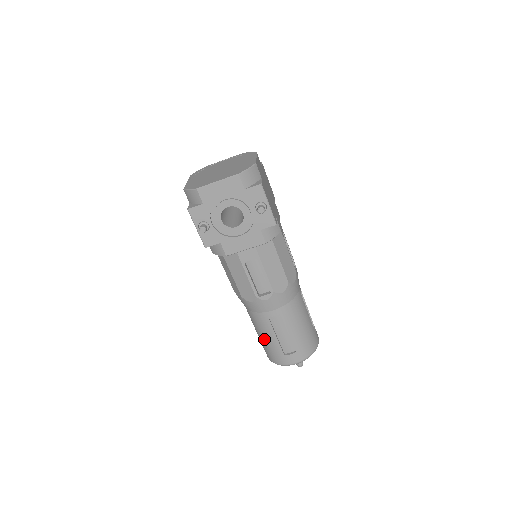
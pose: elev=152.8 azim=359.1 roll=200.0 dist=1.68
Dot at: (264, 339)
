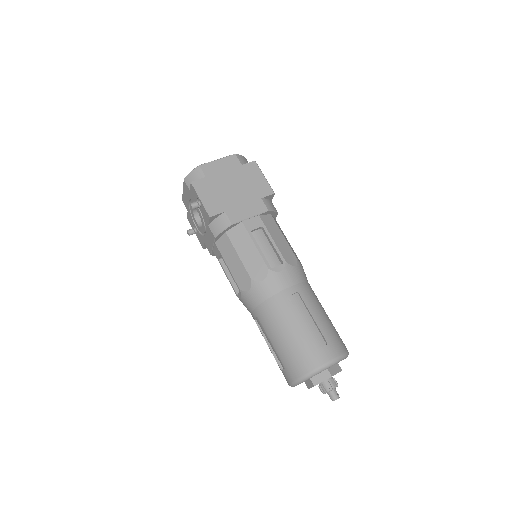
Dot at: occluded
